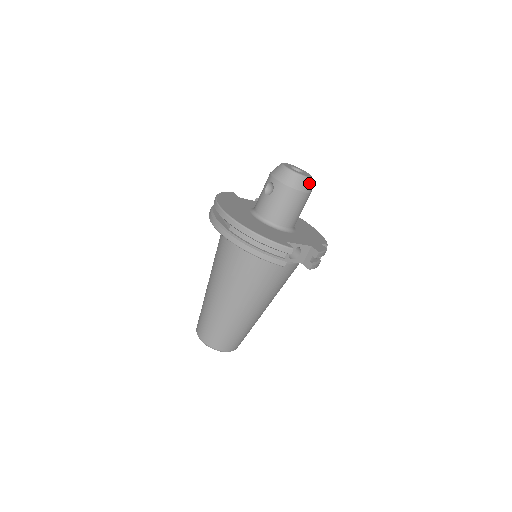
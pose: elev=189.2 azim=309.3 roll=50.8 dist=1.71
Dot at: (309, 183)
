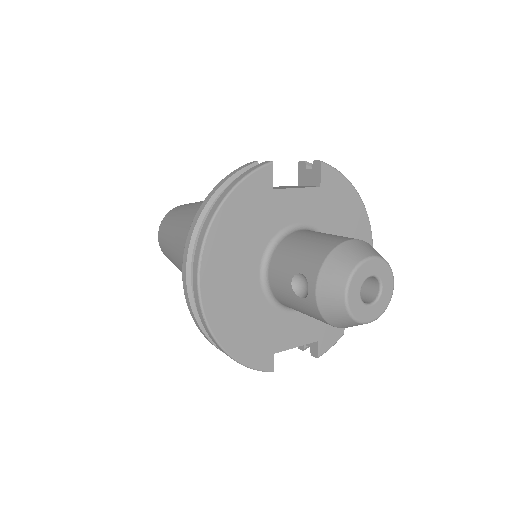
Dot at: occluded
